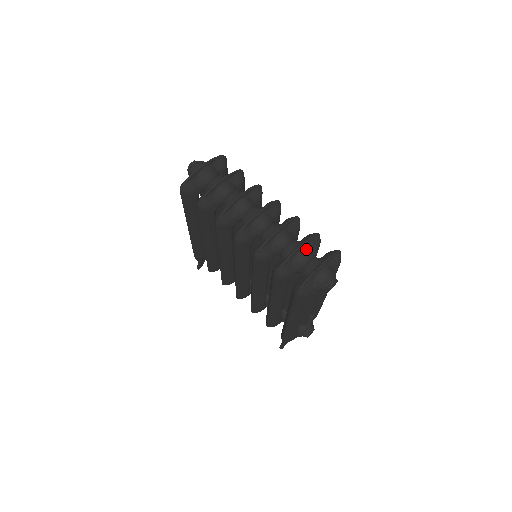
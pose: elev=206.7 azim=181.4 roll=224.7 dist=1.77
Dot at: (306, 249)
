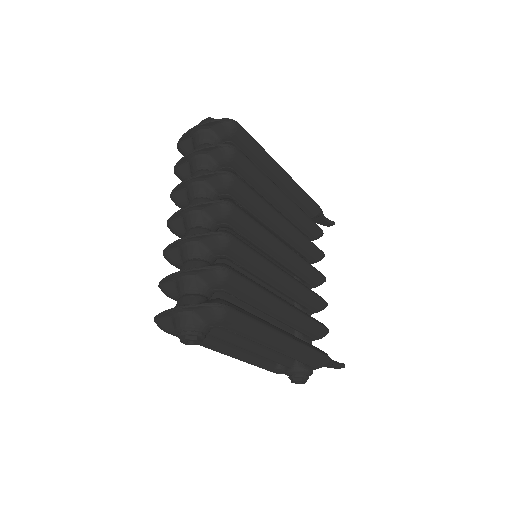
Dot at: (192, 278)
